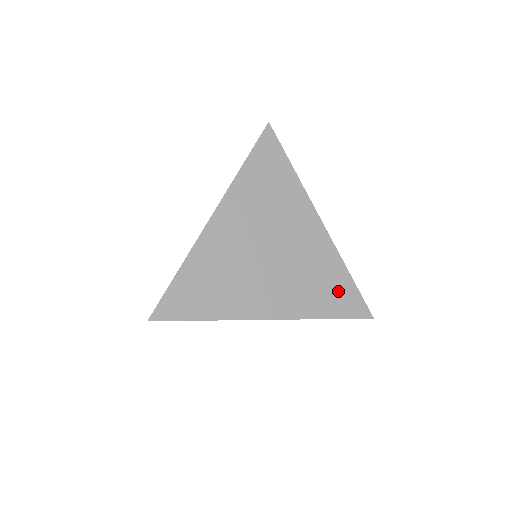
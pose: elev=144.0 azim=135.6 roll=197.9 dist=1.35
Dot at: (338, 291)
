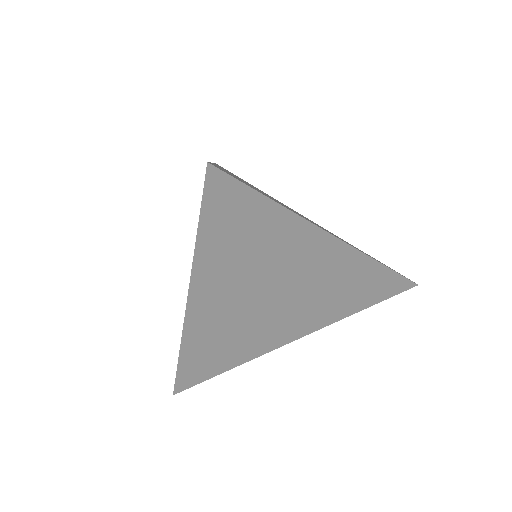
Dot at: occluded
